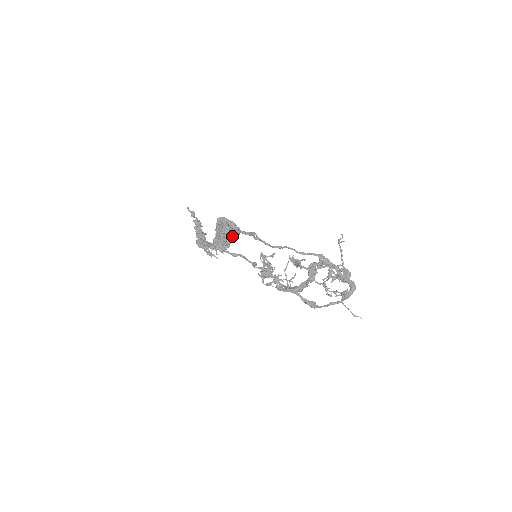
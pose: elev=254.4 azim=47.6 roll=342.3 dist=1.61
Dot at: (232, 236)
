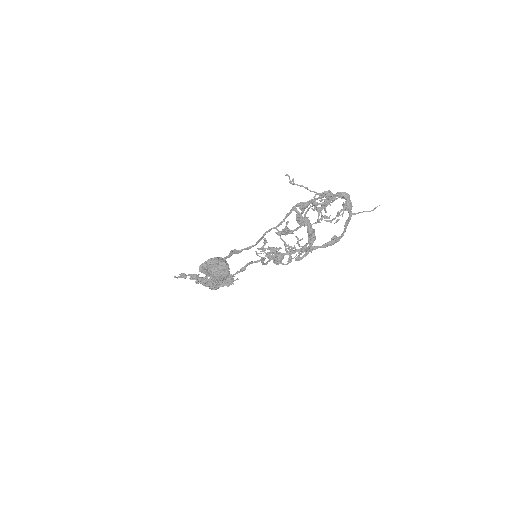
Dot at: (223, 269)
